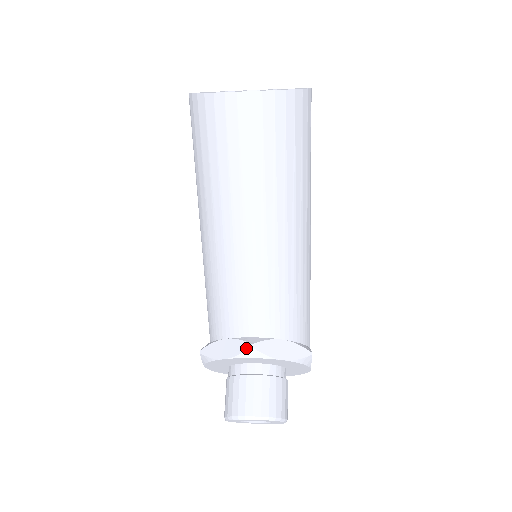
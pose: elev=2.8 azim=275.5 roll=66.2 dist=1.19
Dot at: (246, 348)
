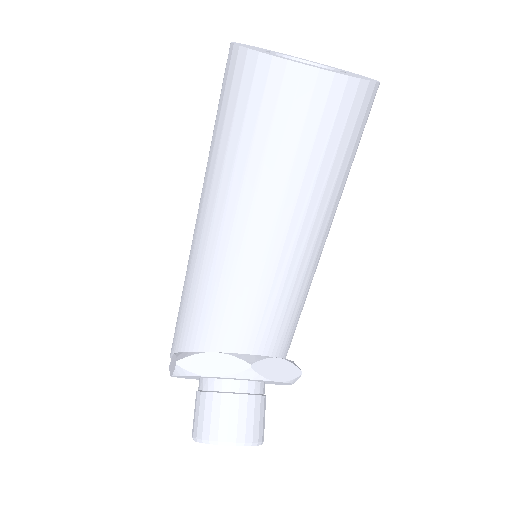
Dot at: (243, 368)
